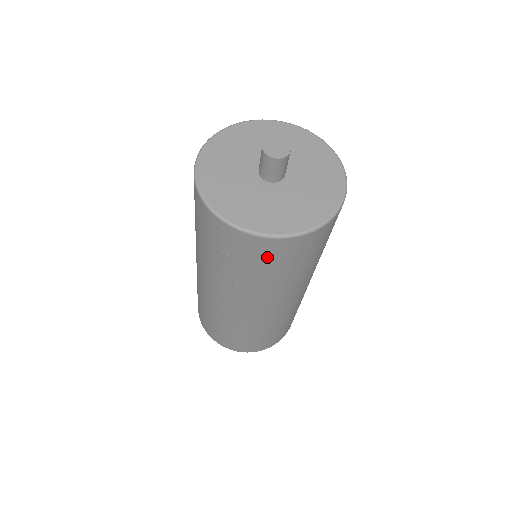
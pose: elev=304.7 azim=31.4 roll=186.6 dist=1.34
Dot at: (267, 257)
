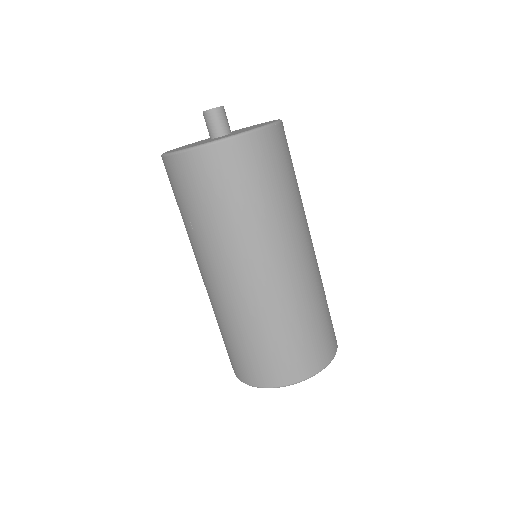
Dot at: (207, 178)
